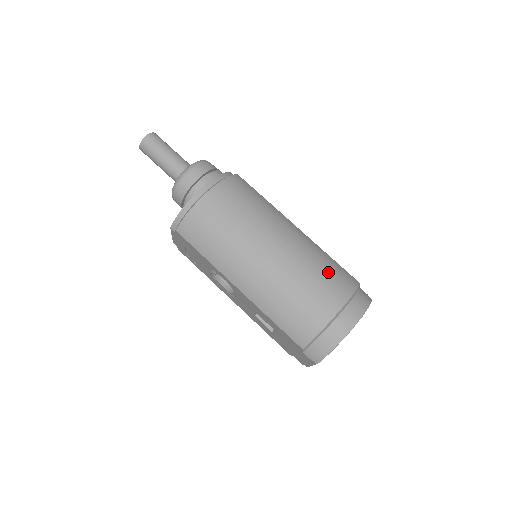
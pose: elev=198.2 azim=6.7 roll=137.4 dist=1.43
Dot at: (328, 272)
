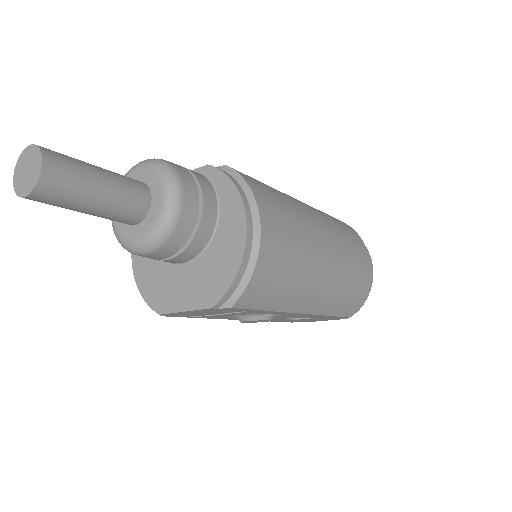
Dot at: (348, 234)
